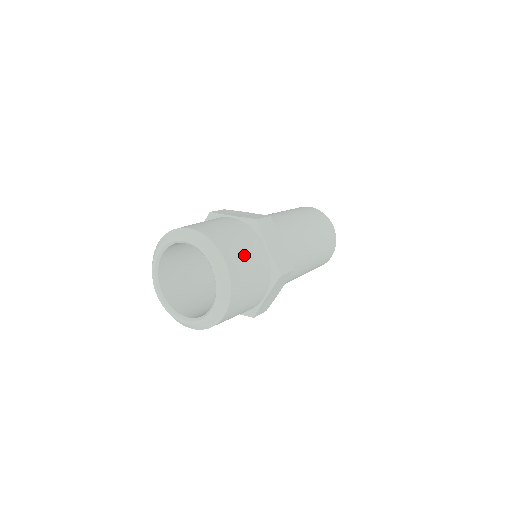
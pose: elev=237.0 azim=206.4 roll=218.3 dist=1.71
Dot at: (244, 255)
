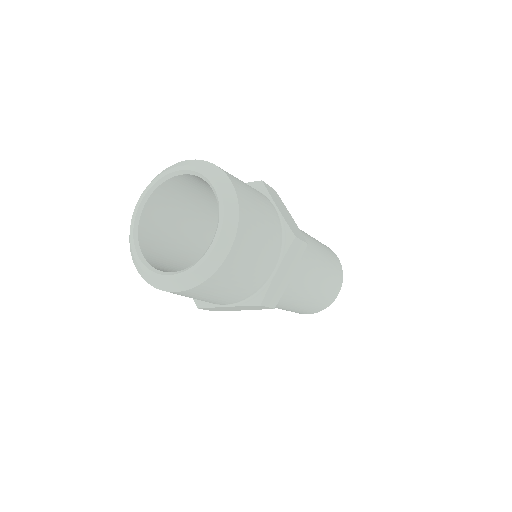
Dot at: (252, 259)
